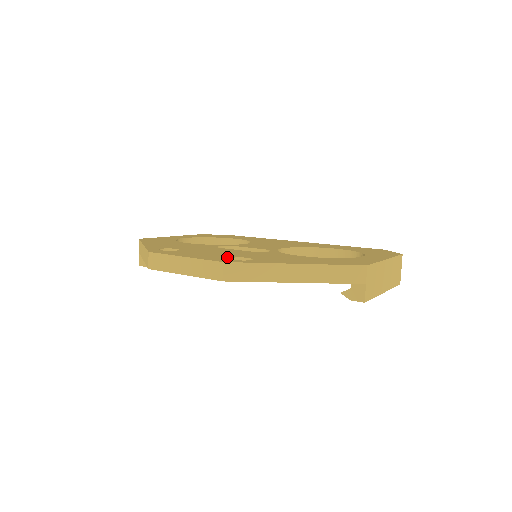
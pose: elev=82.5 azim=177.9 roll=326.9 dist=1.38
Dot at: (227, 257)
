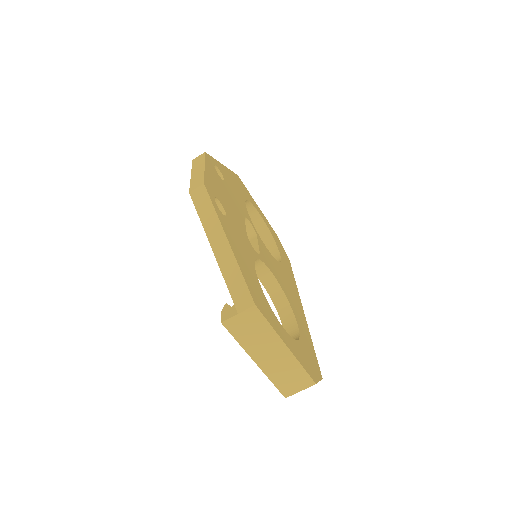
Dot at: (219, 198)
